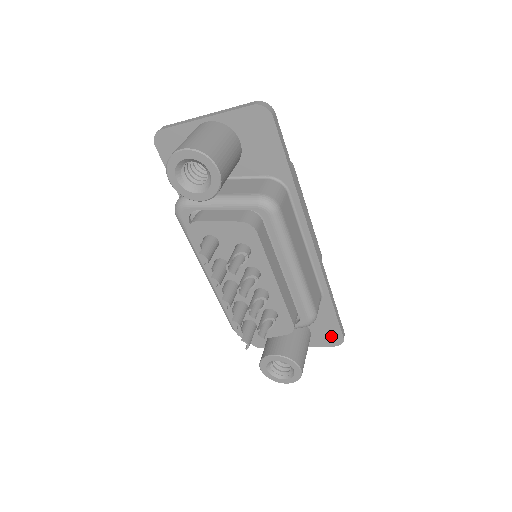
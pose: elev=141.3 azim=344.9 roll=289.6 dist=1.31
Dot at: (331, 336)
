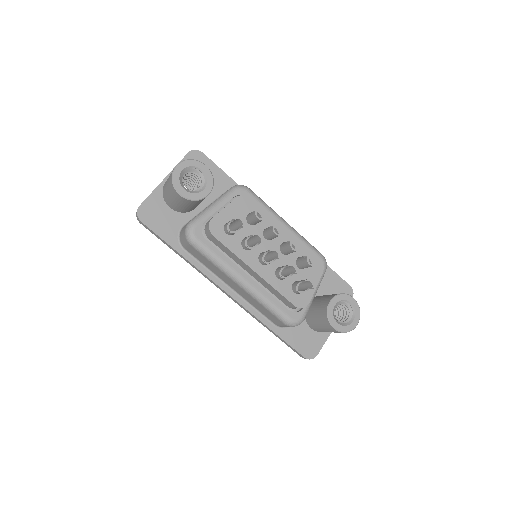
Dot at: (343, 292)
